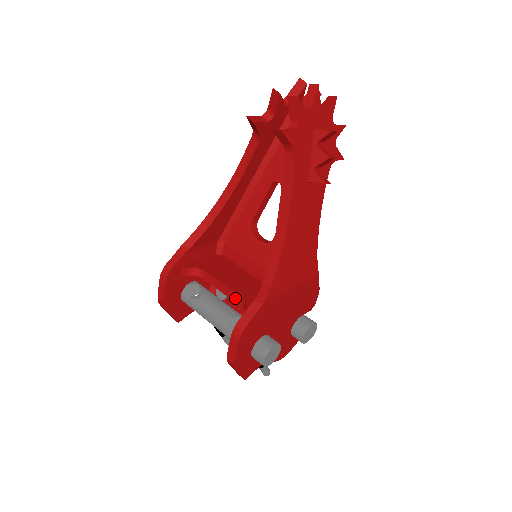
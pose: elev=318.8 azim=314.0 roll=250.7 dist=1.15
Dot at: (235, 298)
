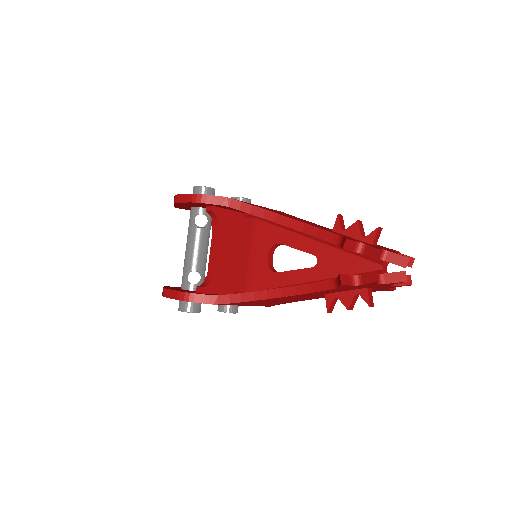
Dot at: (211, 267)
